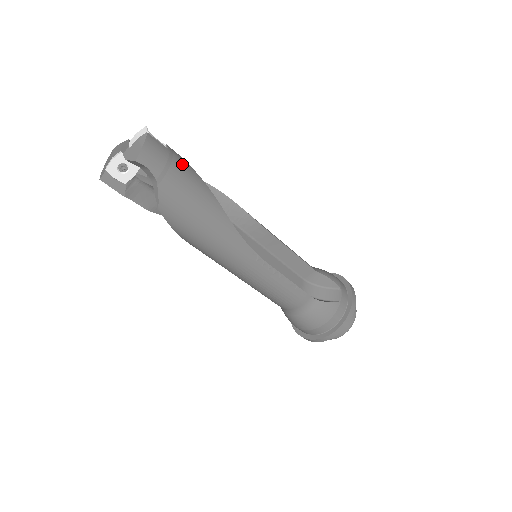
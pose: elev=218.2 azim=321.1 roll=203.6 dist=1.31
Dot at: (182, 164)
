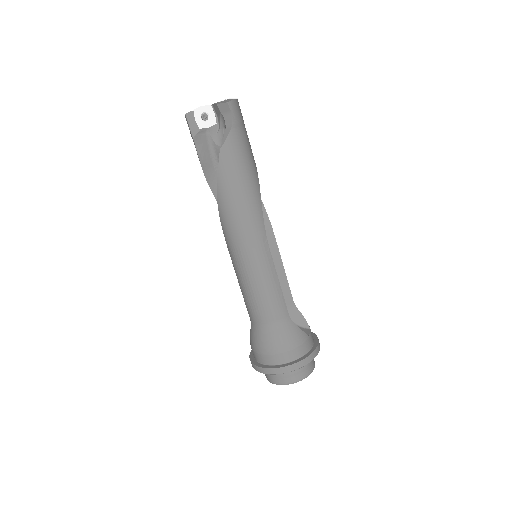
Dot at: (247, 135)
